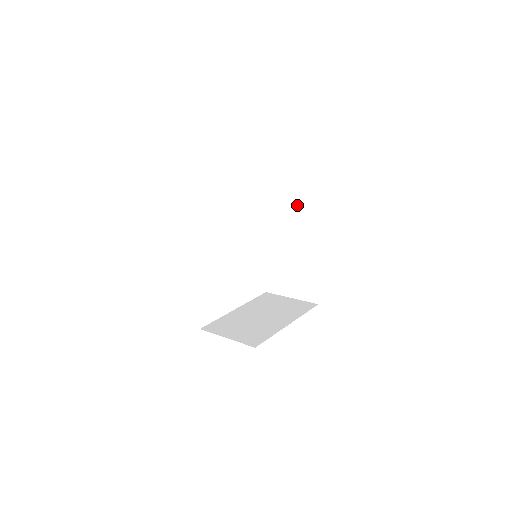
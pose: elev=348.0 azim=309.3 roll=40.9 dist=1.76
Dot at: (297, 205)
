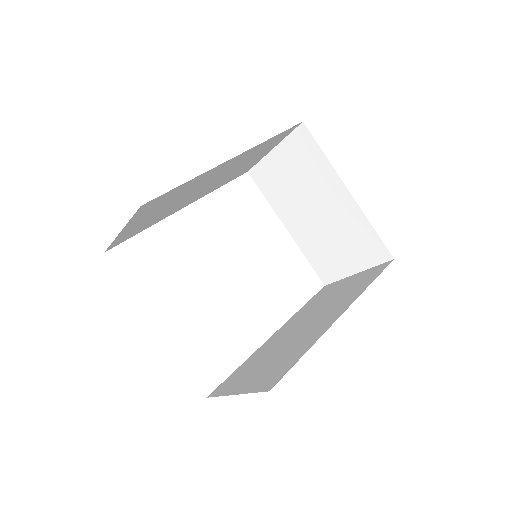
Dot at: (353, 286)
